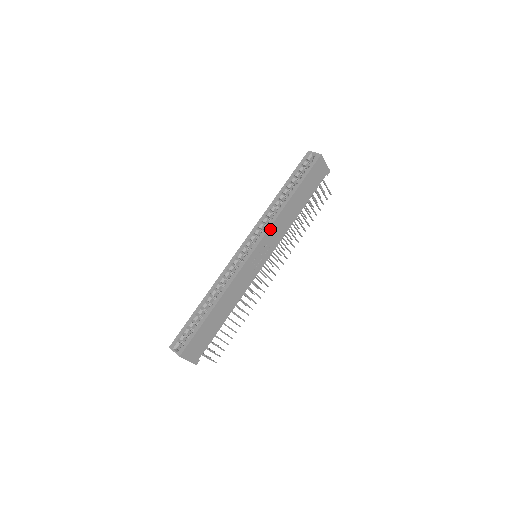
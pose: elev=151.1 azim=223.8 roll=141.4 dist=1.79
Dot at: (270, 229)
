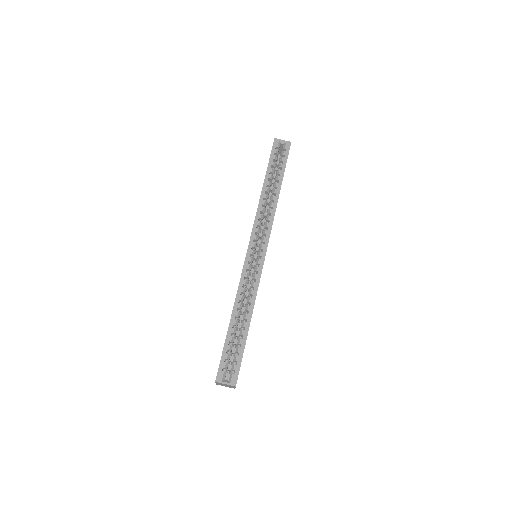
Dot at: occluded
